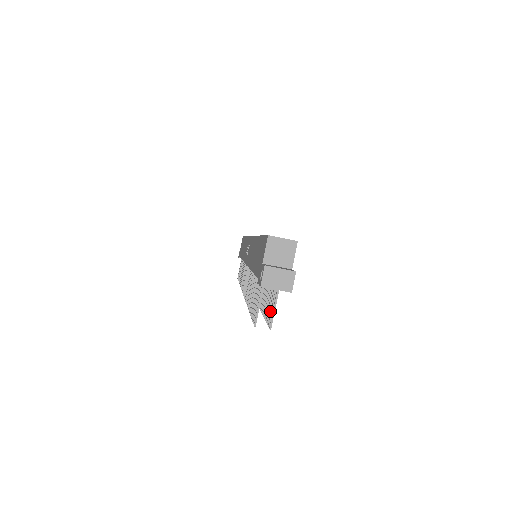
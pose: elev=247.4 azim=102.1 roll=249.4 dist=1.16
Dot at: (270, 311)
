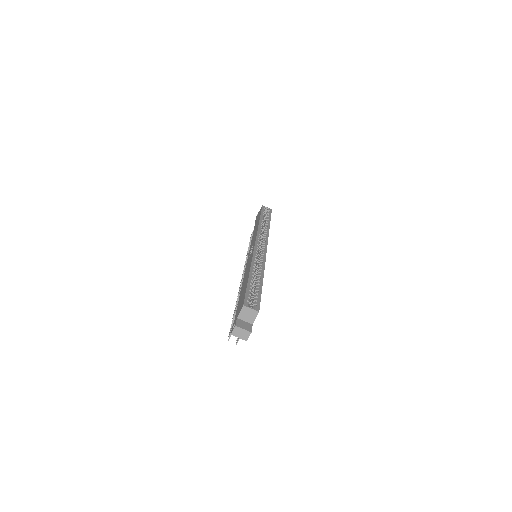
Dot at: occluded
